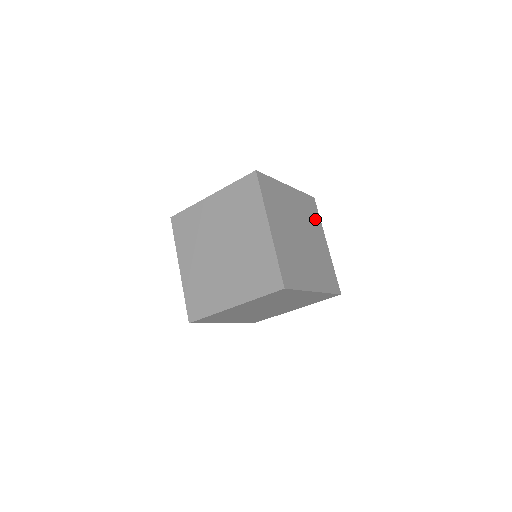
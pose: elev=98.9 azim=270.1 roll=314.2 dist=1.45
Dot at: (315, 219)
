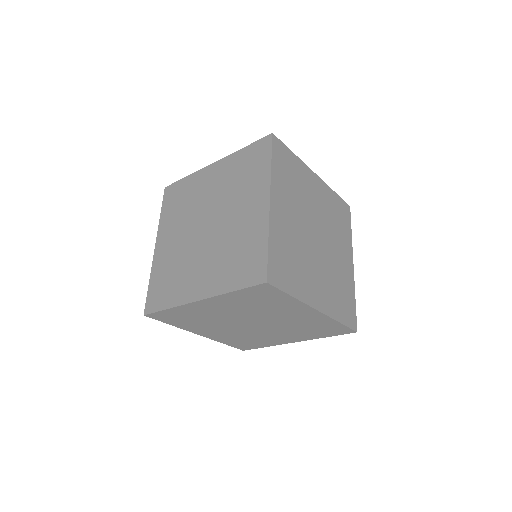
Dot at: (295, 170)
